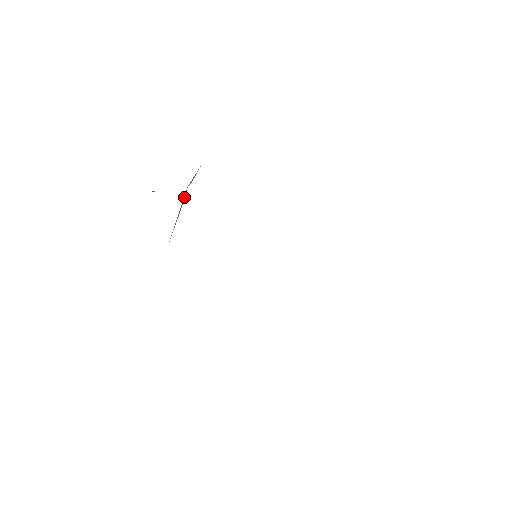
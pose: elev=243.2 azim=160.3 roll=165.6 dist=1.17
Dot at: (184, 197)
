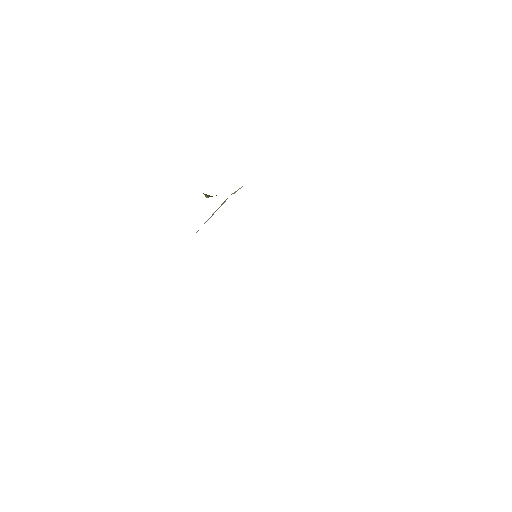
Dot at: (223, 202)
